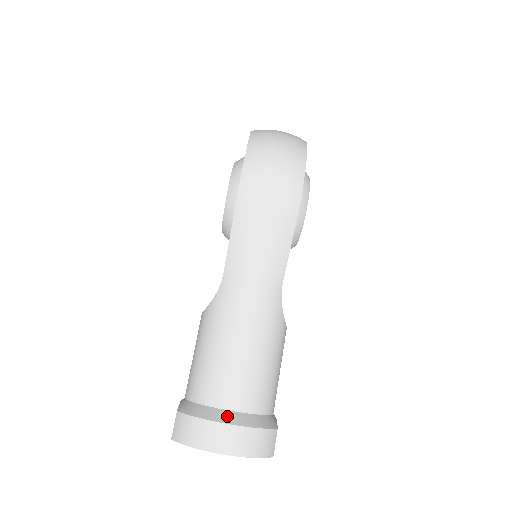
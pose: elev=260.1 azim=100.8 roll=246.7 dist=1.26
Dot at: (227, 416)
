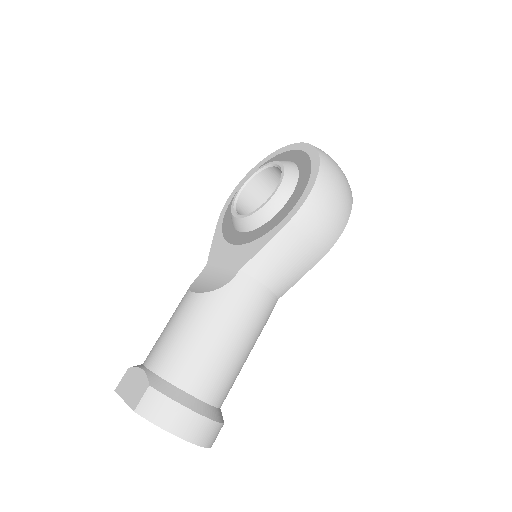
Dot at: (201, 407)
